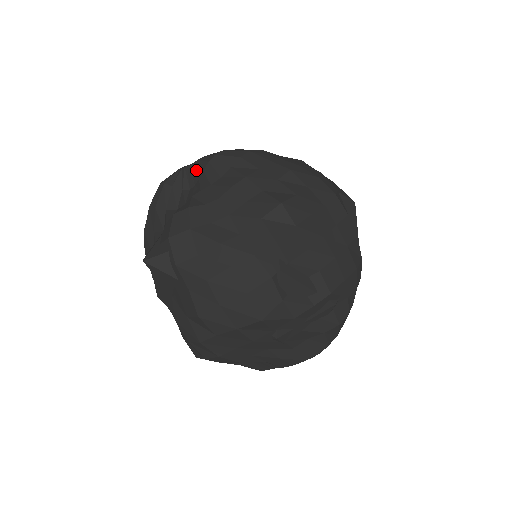
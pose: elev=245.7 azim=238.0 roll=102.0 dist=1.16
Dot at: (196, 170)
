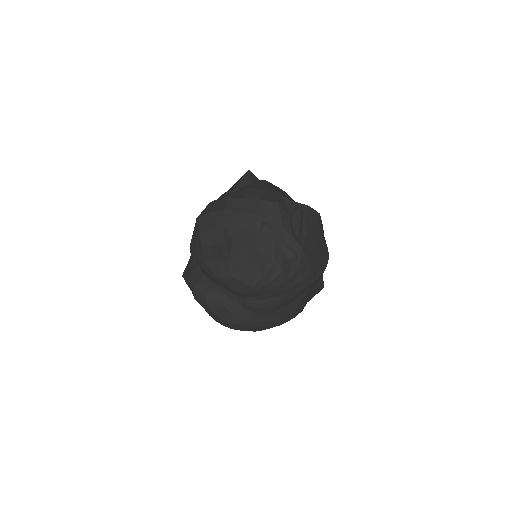
Dot at: occluded
